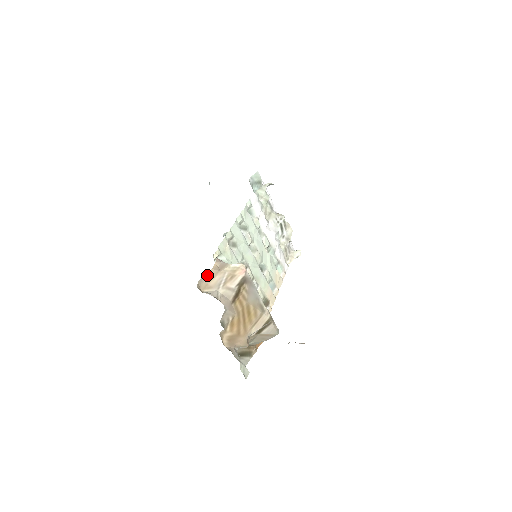
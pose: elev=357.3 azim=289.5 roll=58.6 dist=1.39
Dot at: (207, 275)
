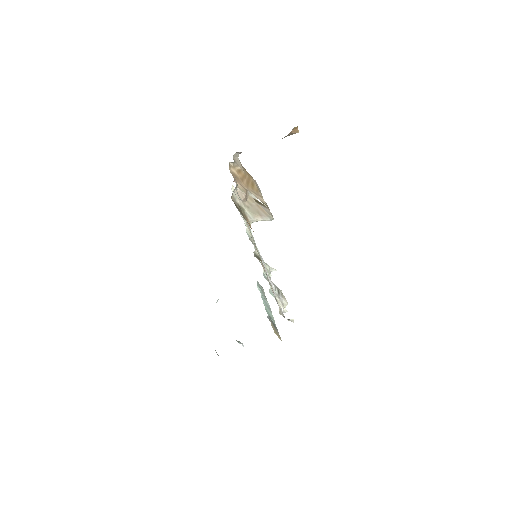
Dot at: occluded
